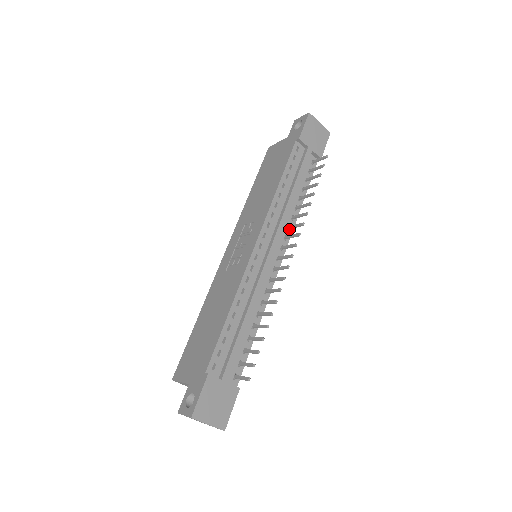
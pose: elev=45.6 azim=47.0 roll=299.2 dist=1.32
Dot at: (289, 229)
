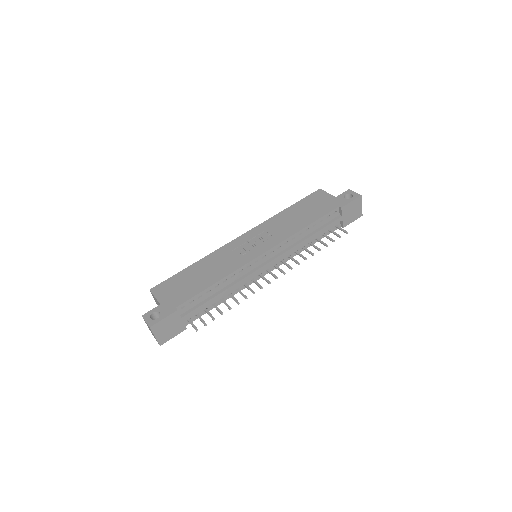
Dot at: (288, 257)
